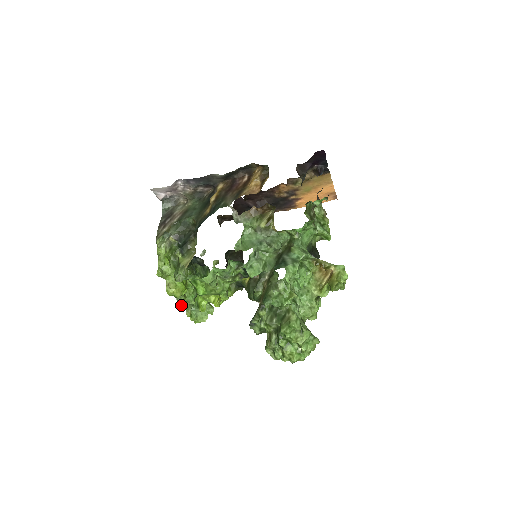
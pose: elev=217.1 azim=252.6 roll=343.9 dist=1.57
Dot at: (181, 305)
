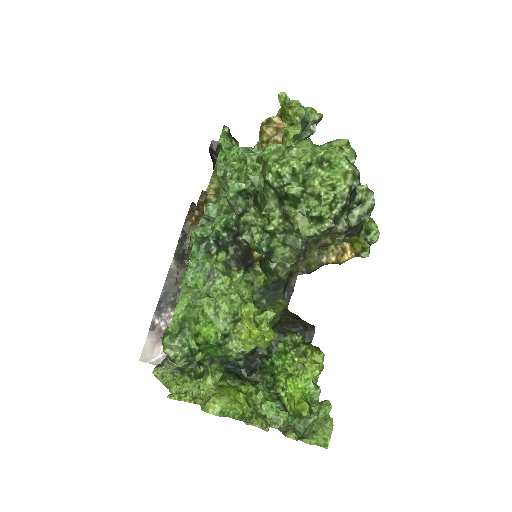
Dot at: (260, 425)
